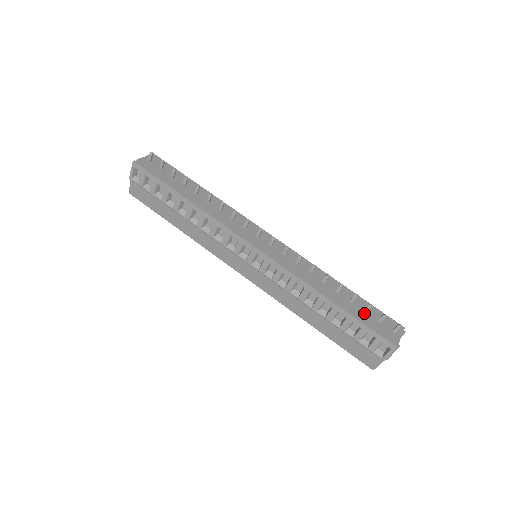
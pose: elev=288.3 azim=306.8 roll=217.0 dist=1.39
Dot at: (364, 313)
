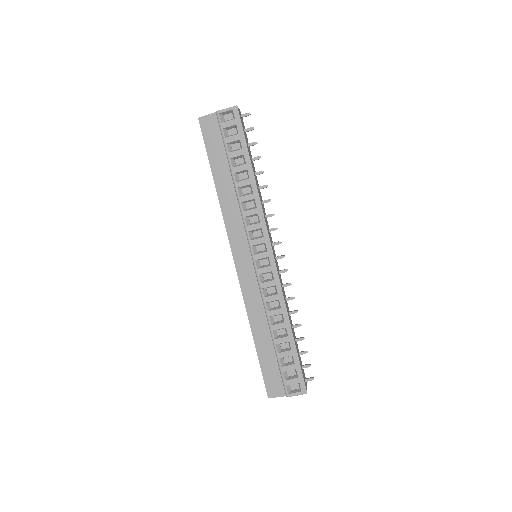
Dot at: (299, 354)
